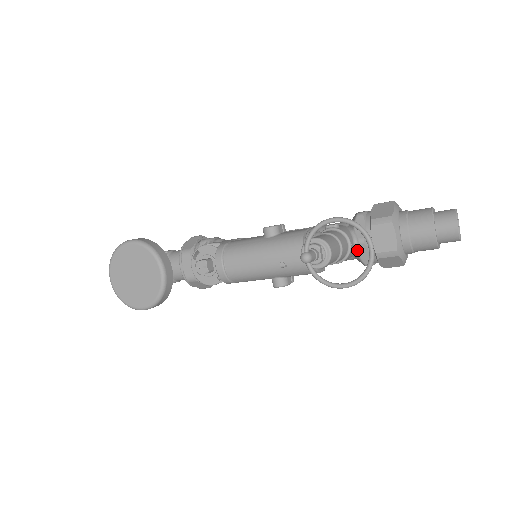
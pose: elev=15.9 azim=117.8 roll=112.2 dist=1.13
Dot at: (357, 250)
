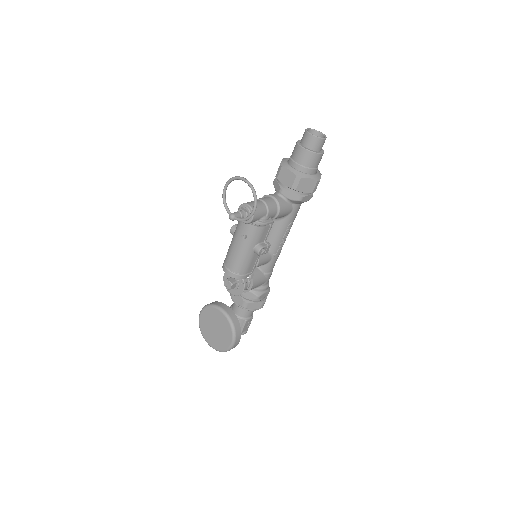
Dot at: (285, 198)
